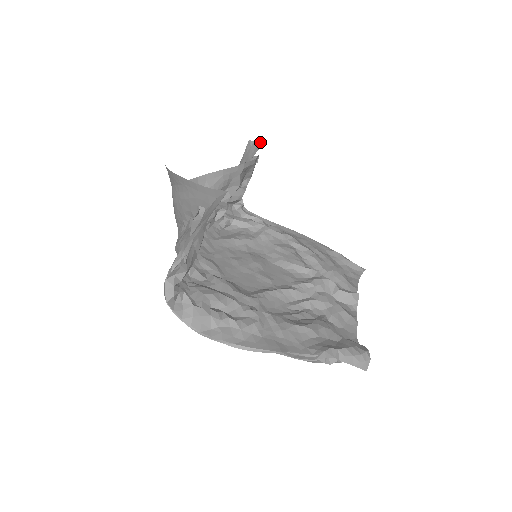
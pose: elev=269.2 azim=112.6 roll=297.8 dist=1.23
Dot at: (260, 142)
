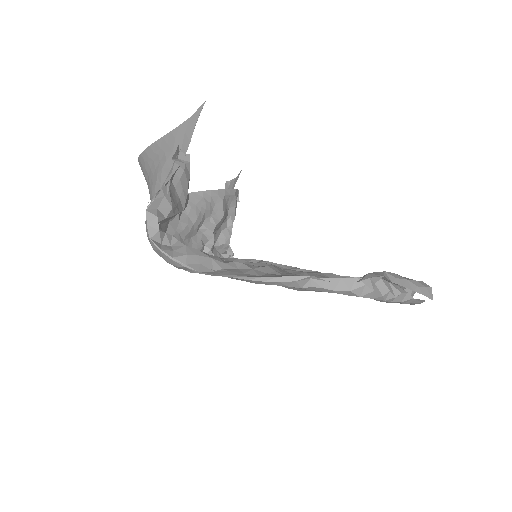
Dot at: occluded
